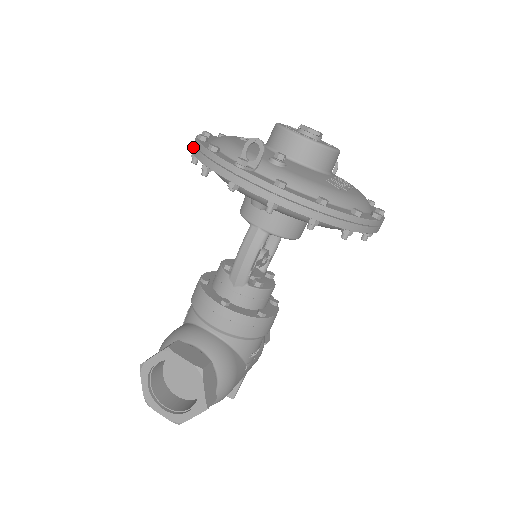
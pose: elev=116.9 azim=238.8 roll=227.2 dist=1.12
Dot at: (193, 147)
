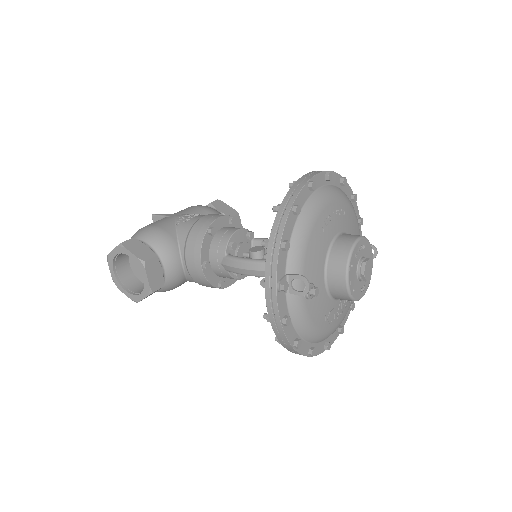
Dot at: (283, 208)
